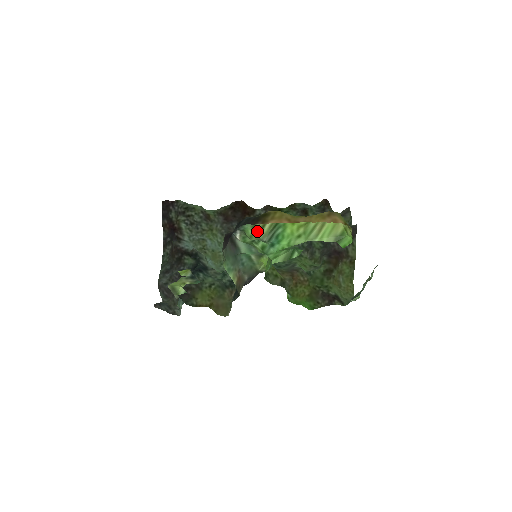
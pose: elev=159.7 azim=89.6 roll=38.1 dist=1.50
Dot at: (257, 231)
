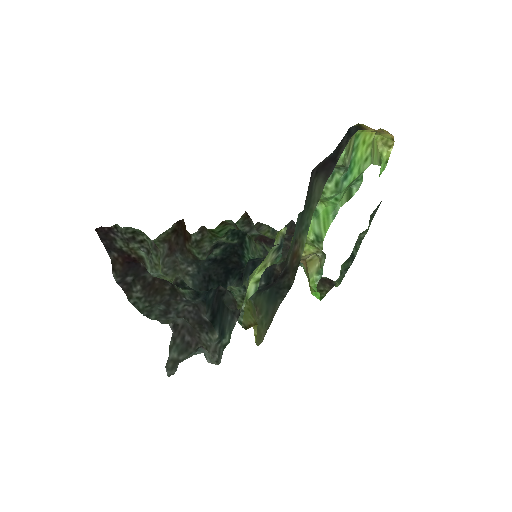
Dot at: (347, 152)
